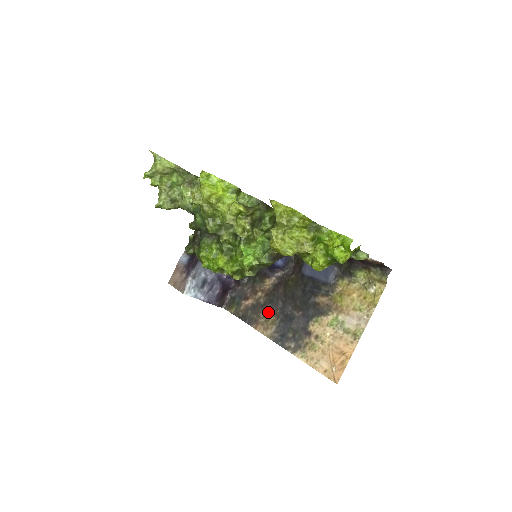
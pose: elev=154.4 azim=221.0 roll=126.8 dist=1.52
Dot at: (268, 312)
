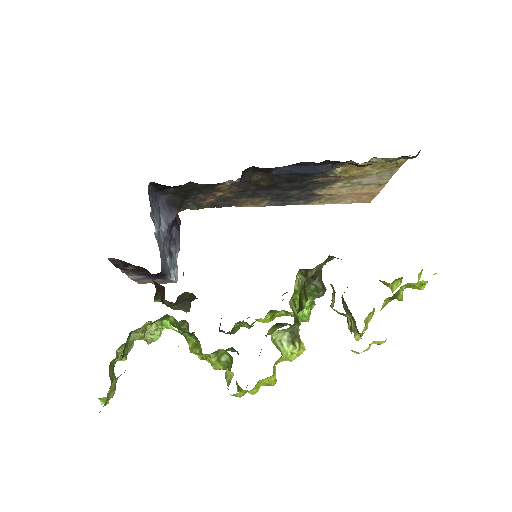
Dot at: (248, 199)
